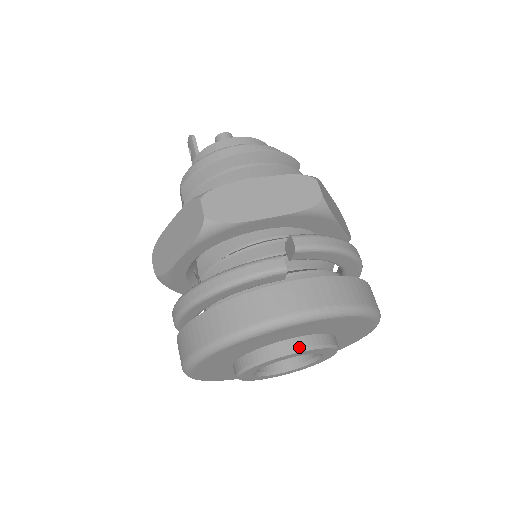
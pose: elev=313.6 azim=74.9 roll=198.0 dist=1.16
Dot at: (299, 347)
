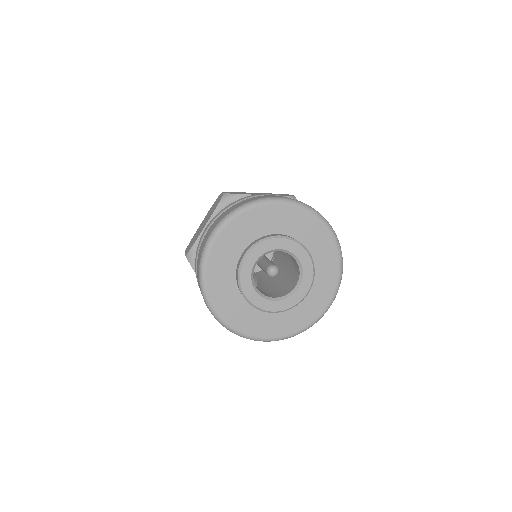
Dot at: (281, 235)
